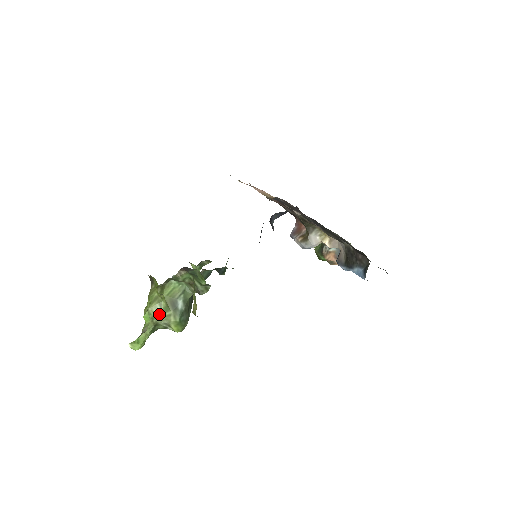
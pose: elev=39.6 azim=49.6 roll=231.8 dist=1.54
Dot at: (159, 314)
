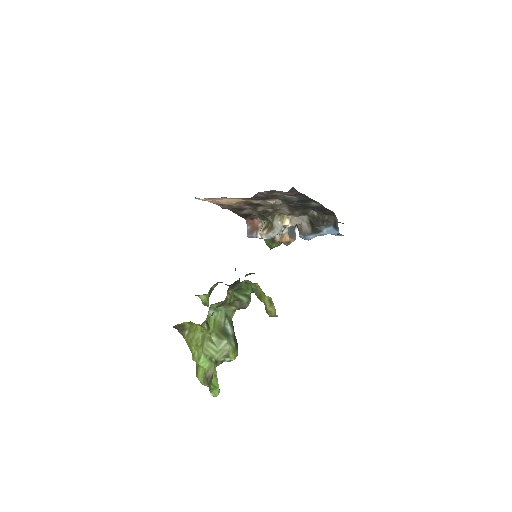
Dot at: (215, 350)
